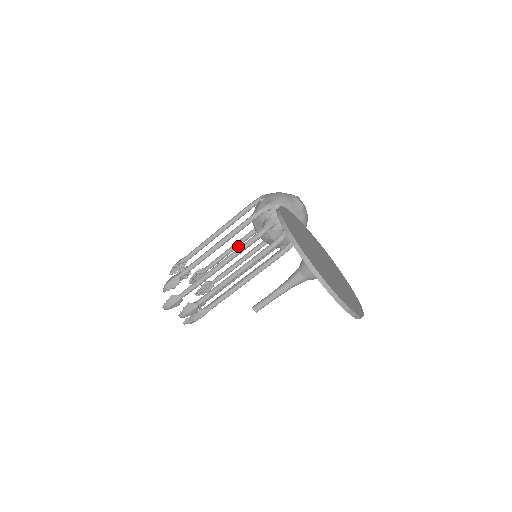
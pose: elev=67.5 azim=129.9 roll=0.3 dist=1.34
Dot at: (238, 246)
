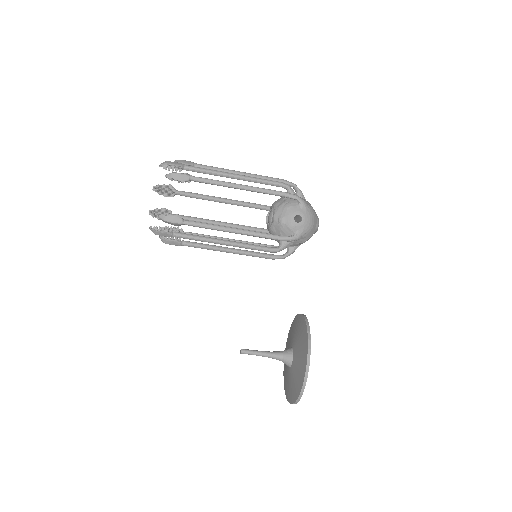
Dot at: occluded
